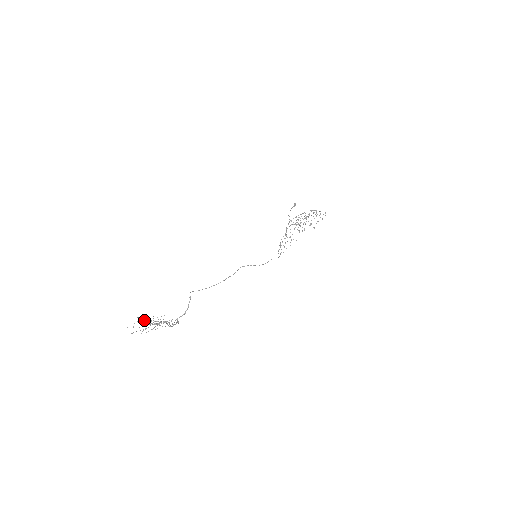
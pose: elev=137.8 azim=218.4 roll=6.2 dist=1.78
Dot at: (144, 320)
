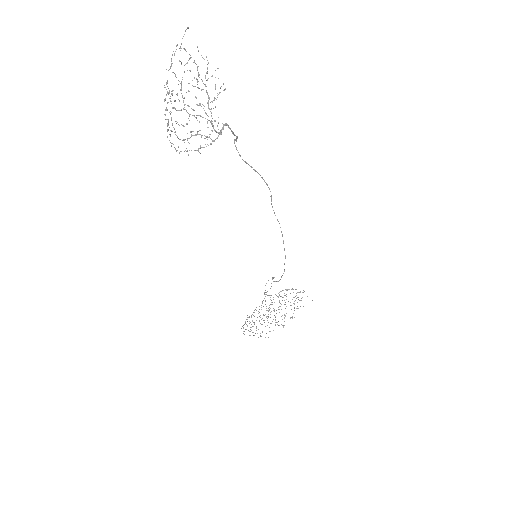
Dot at: occluded
